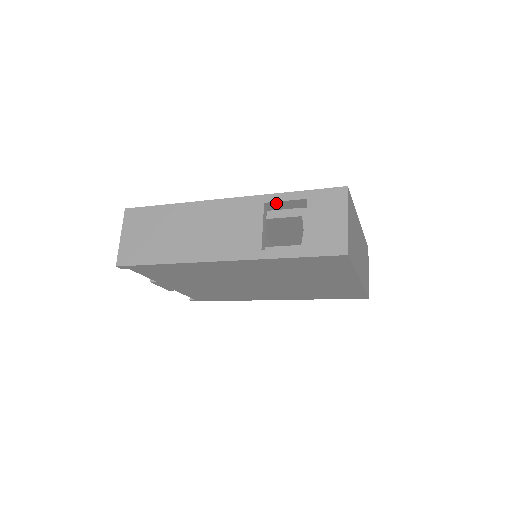
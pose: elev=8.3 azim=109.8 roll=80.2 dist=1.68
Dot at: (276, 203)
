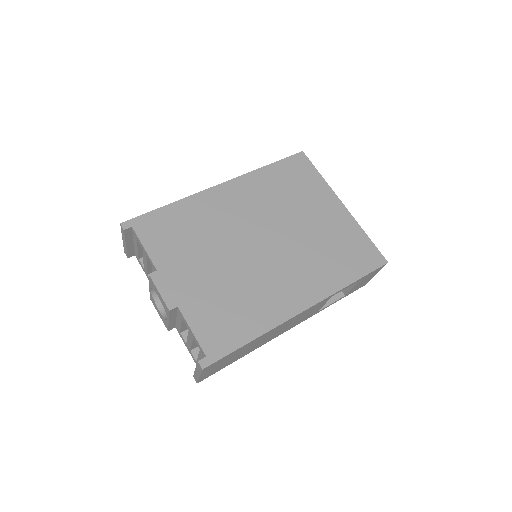
Dot at: occluded
